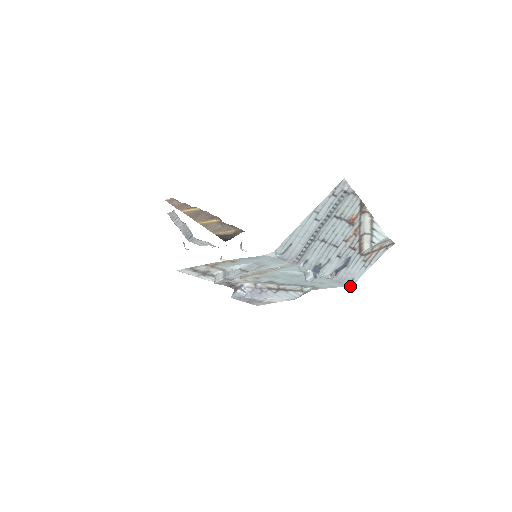
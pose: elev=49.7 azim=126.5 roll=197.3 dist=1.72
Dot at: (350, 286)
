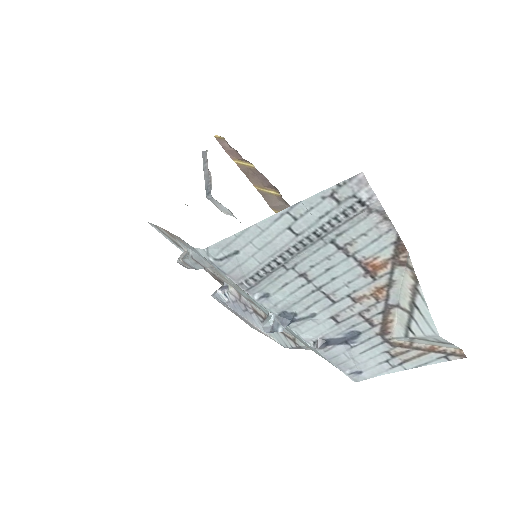
Dot at: (352, 380)
